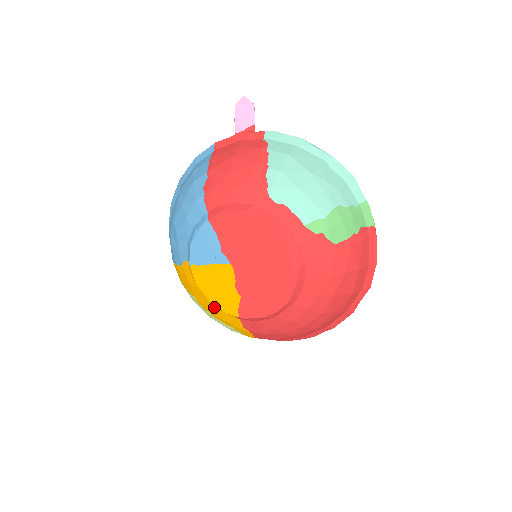
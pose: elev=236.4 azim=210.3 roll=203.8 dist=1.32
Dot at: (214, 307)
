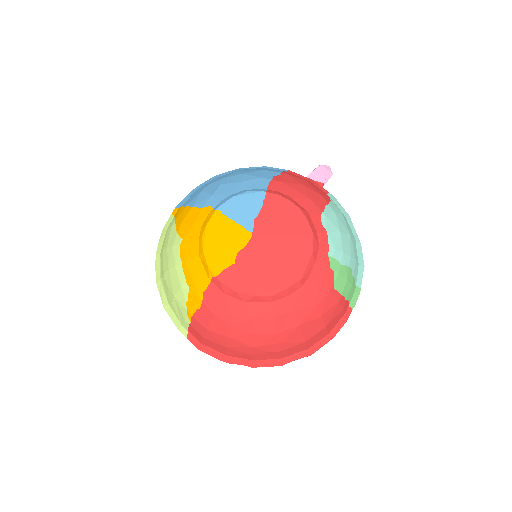
Dot at: (198, 256)
